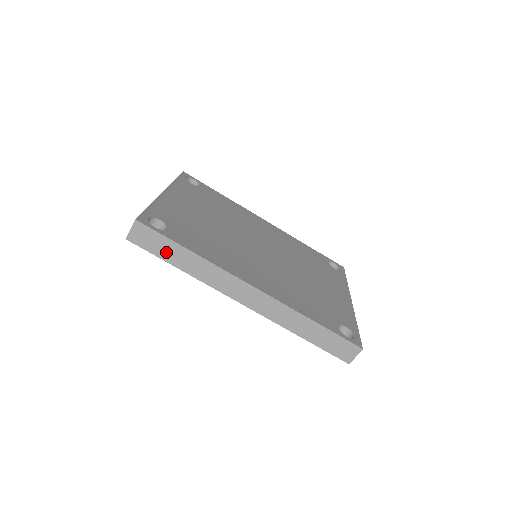
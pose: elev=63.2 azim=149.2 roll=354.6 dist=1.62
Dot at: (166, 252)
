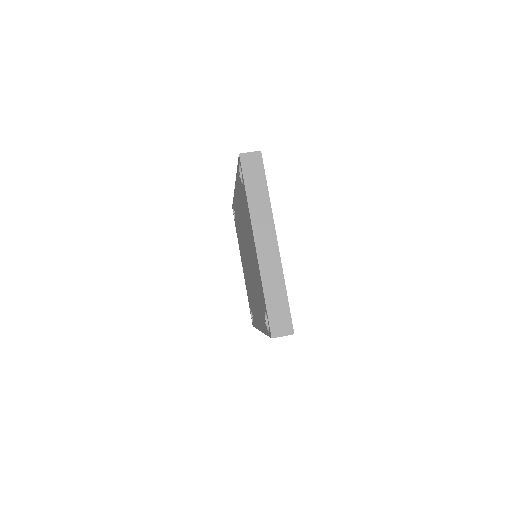
Dot at: occluded
